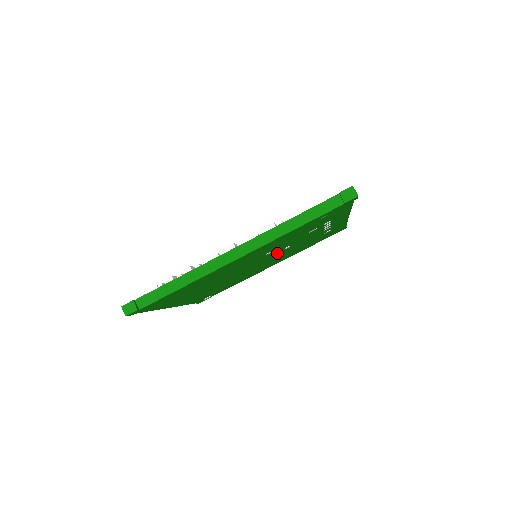
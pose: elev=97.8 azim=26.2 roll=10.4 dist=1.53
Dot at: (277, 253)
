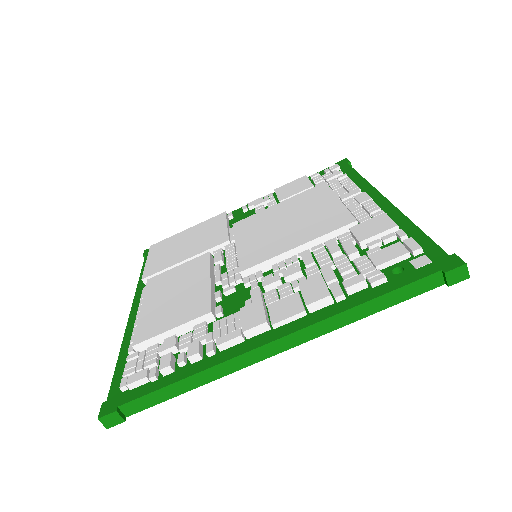
Dot at: occluded
